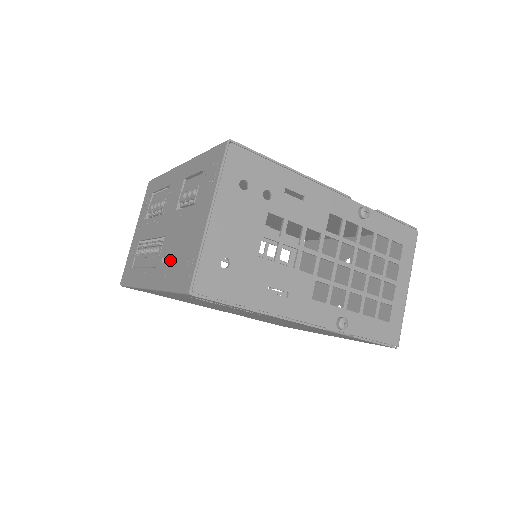
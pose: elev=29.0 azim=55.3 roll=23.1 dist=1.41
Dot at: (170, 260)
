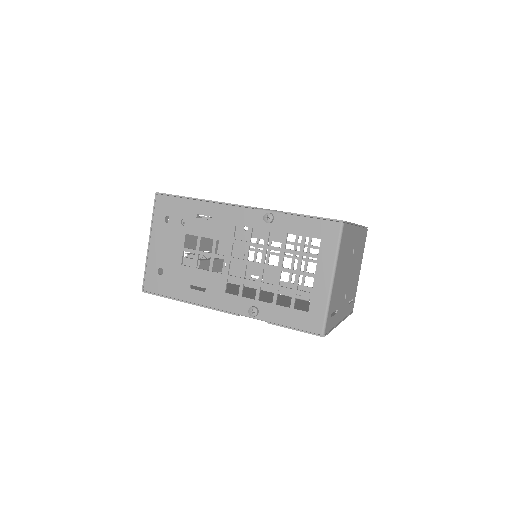
Dot at: occluded
